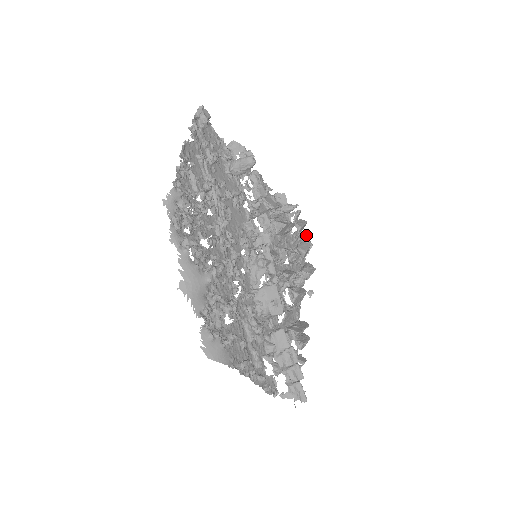
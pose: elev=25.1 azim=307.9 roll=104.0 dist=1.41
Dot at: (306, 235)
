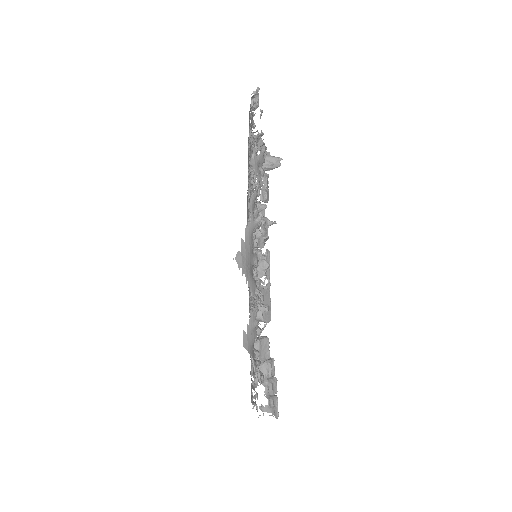
Dot at: occluded
